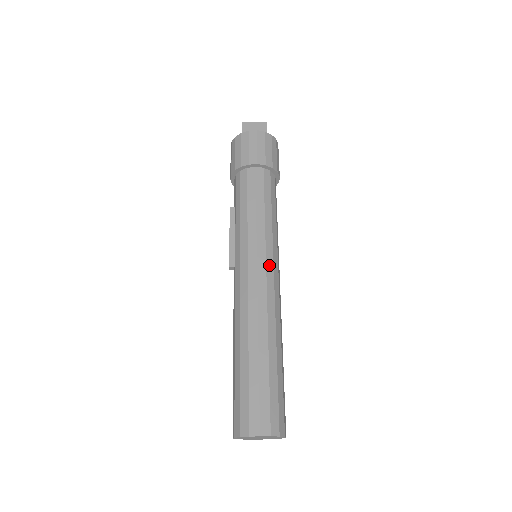
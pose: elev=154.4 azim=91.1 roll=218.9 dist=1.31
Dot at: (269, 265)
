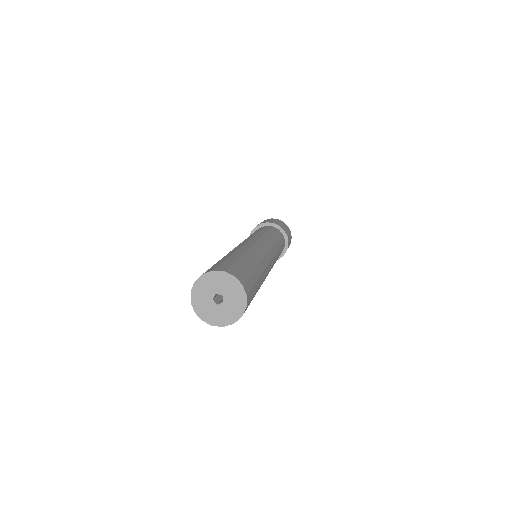
Dot at: (261, 241)
